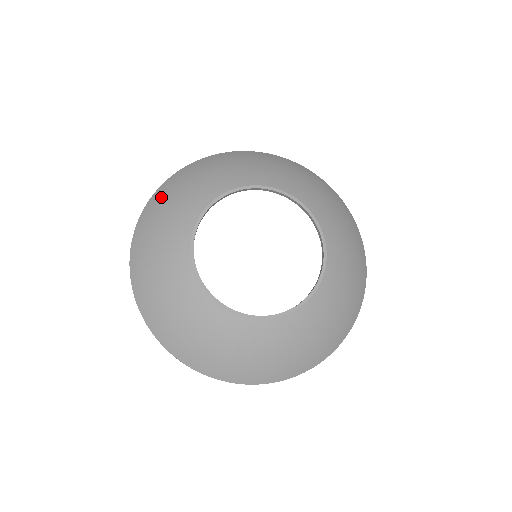
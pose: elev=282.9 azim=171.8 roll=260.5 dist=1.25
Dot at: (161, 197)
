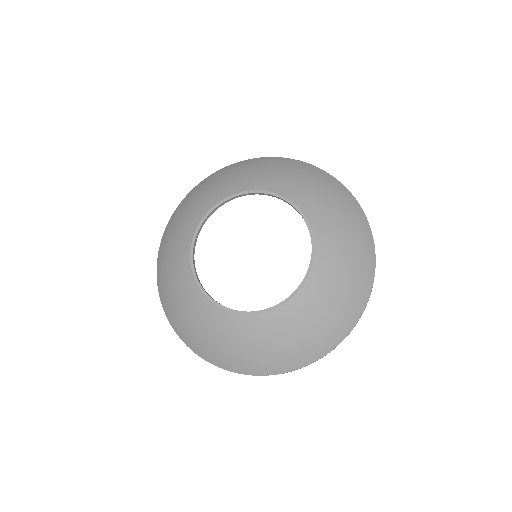
Dot at: (175, 217)
